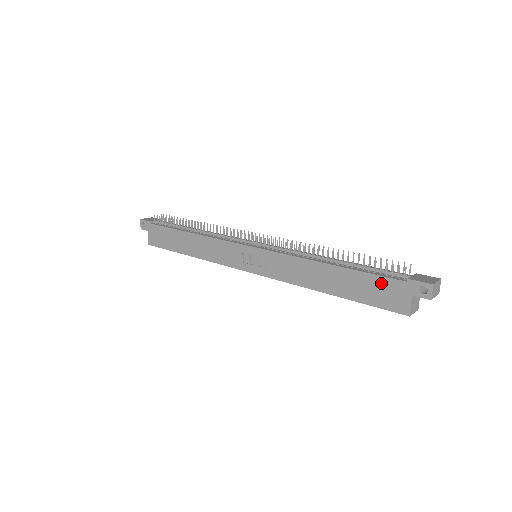
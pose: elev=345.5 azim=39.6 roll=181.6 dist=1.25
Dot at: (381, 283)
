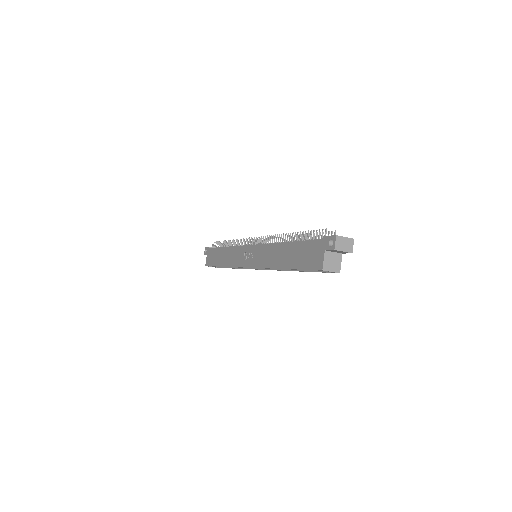
Dot at: (310, 246)
